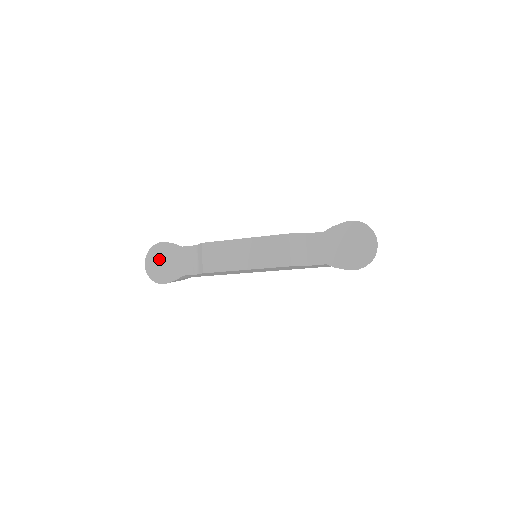
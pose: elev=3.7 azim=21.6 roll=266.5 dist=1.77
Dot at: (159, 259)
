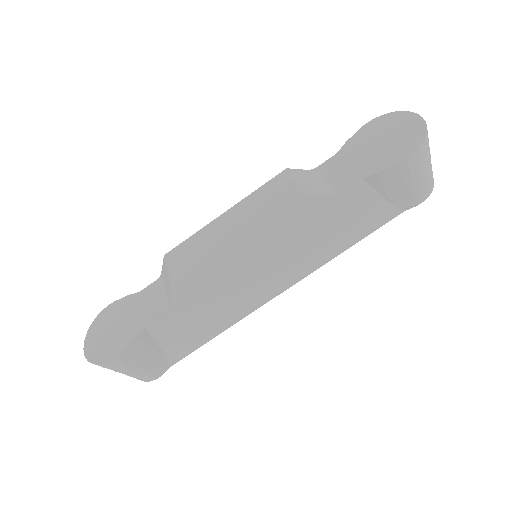
Dot at: (105, 328)
